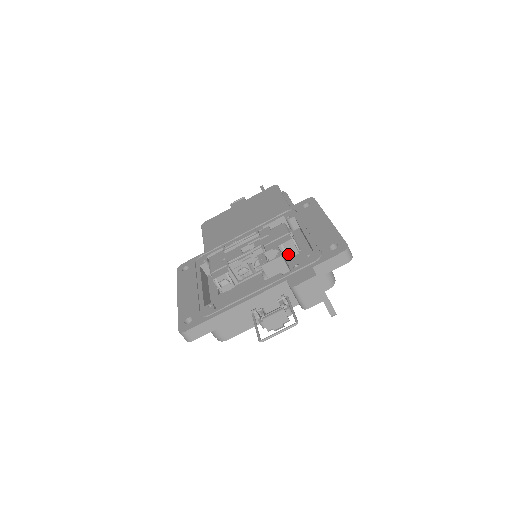
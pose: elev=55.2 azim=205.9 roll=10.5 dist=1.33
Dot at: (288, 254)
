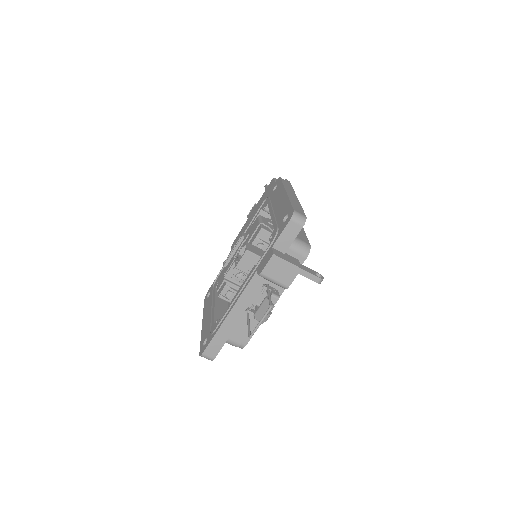
Dot at: (268, 243)
